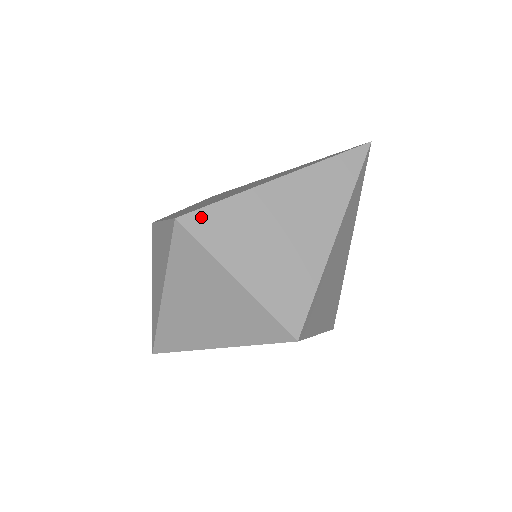
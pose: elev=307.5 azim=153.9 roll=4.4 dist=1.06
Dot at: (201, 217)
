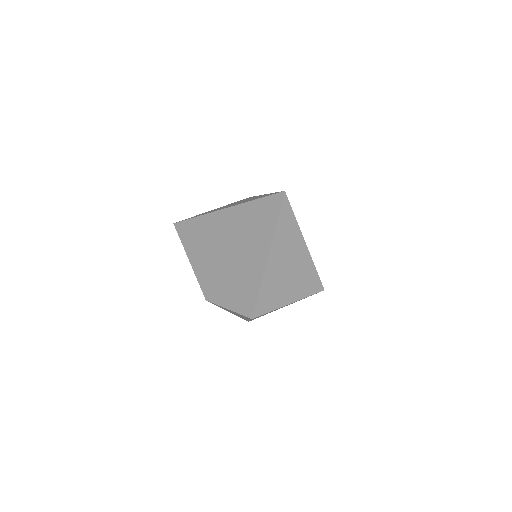
Dot at: (259, 307)
